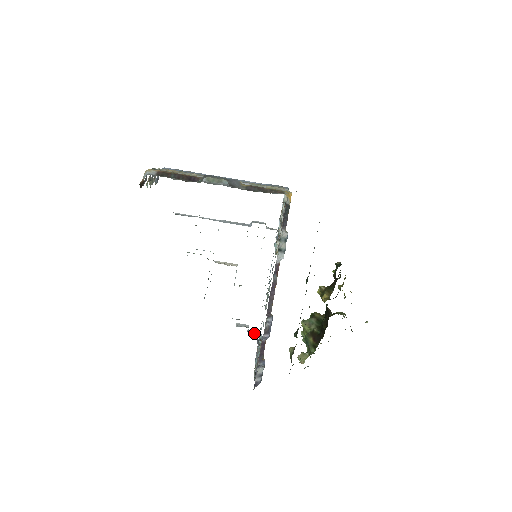
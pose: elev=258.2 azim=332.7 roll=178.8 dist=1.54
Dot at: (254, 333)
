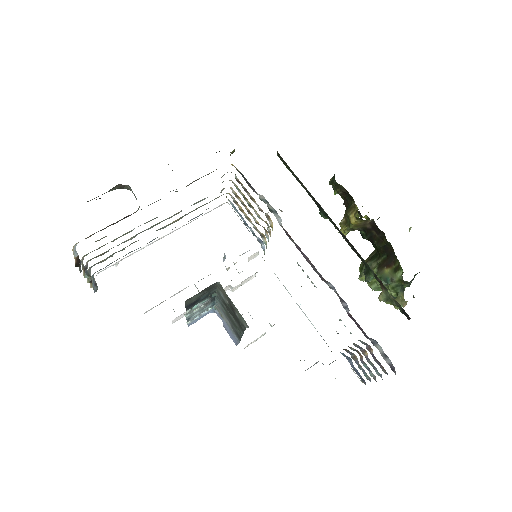
Dot at: occluded
